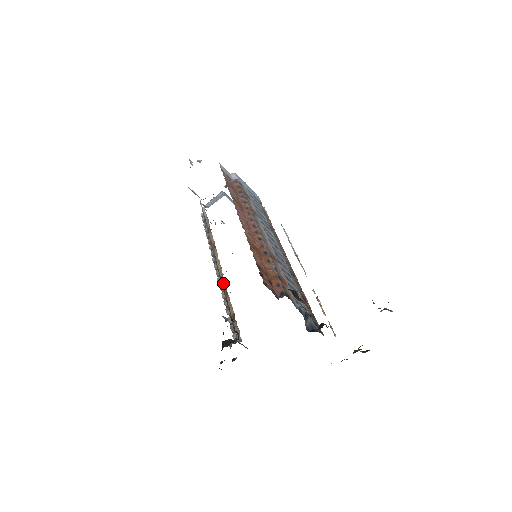
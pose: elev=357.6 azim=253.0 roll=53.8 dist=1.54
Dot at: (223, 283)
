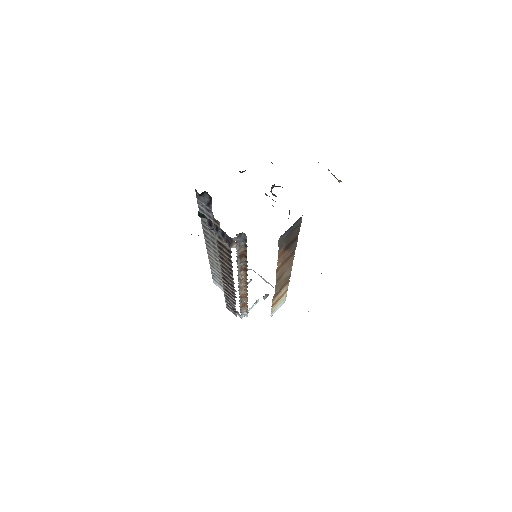
Dot at: occluded
